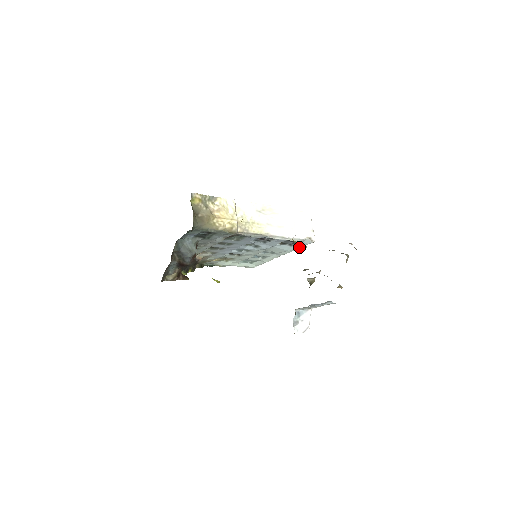
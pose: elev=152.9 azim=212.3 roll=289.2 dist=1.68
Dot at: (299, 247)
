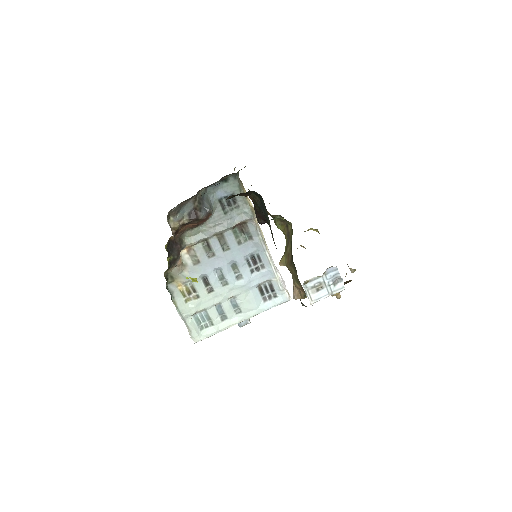
Dot at: (271, 306)
